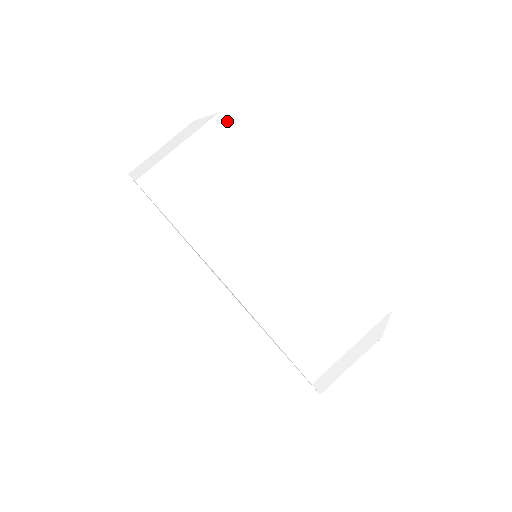
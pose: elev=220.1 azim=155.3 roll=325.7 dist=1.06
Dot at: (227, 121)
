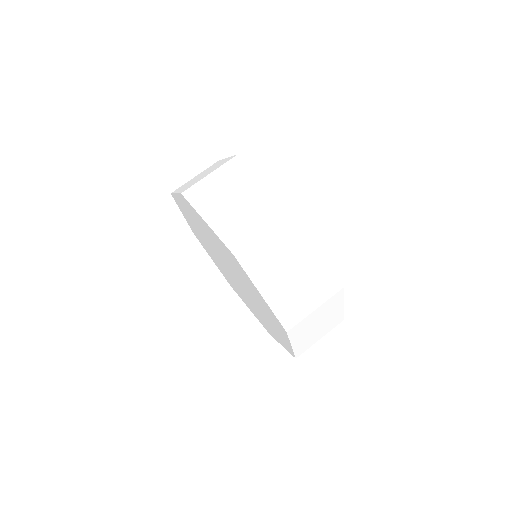
Dot at: occluded
